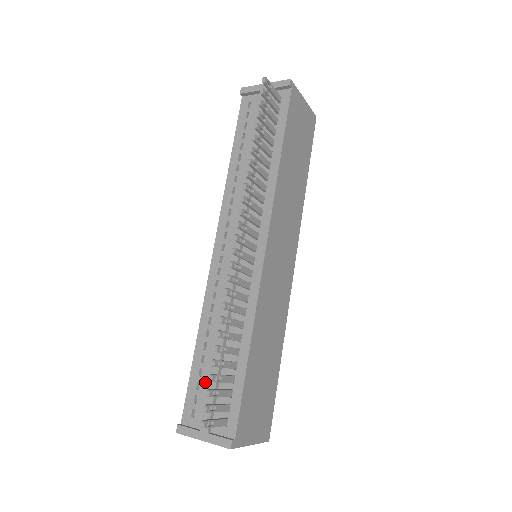
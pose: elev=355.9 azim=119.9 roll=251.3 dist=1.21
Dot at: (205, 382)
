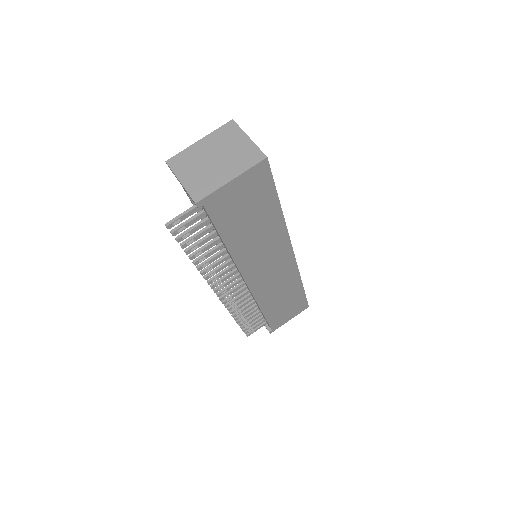
Dot at: occluded
